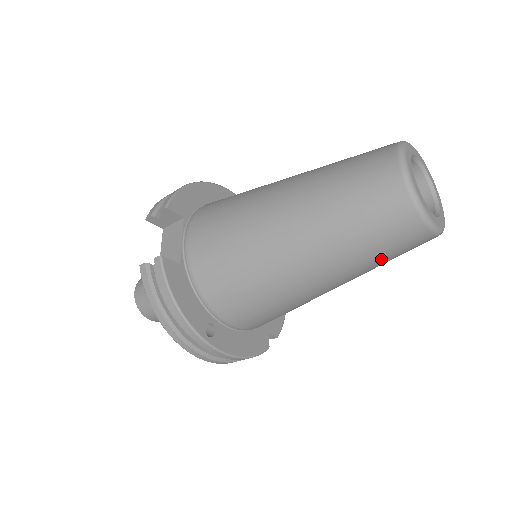
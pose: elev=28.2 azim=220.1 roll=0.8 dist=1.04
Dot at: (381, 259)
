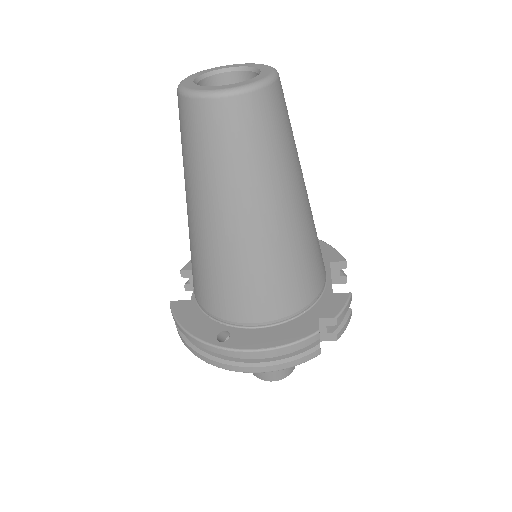
Dot at: (237, 158)
